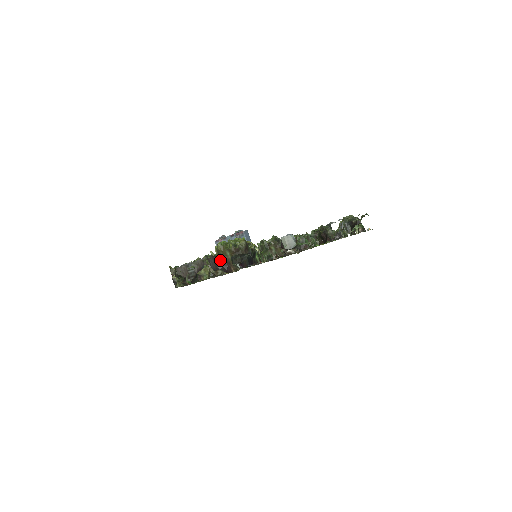
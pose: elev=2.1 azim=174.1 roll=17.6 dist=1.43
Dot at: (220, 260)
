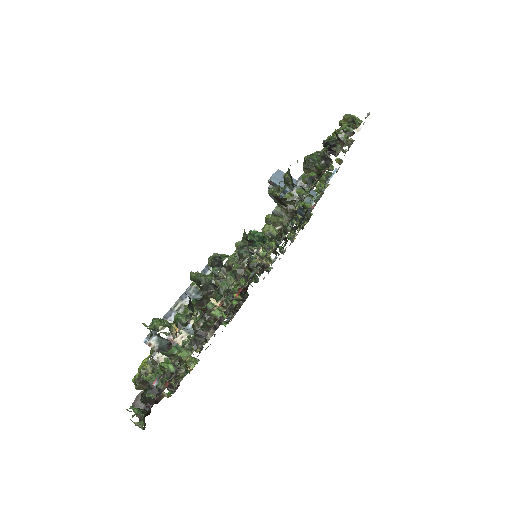
Dot at: occluded
